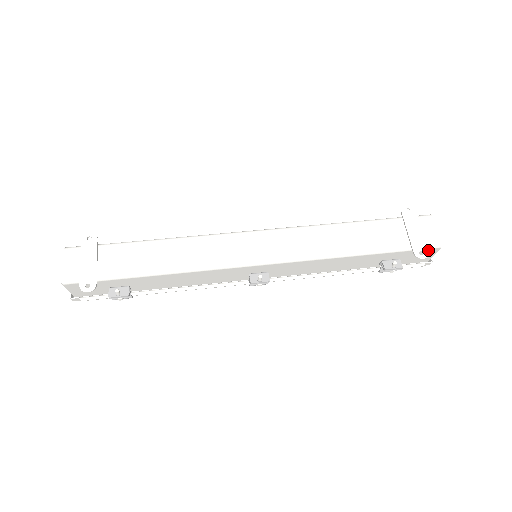
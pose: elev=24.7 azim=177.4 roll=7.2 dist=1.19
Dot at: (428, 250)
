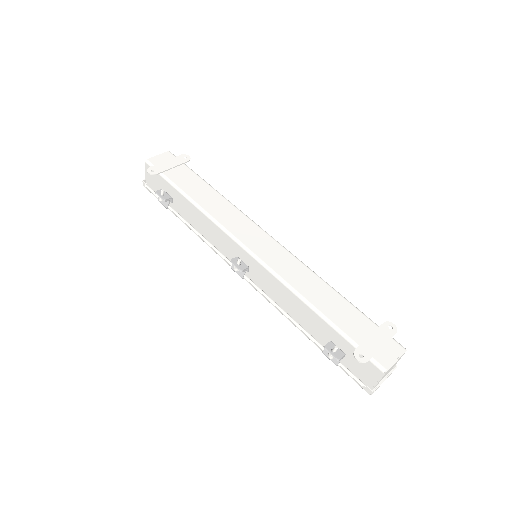
Dot at: (372, 365)
